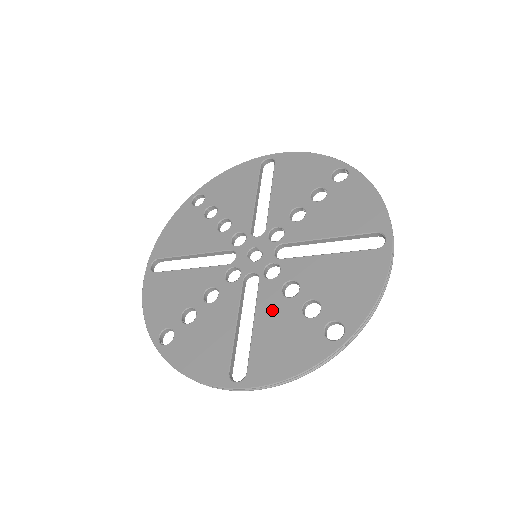
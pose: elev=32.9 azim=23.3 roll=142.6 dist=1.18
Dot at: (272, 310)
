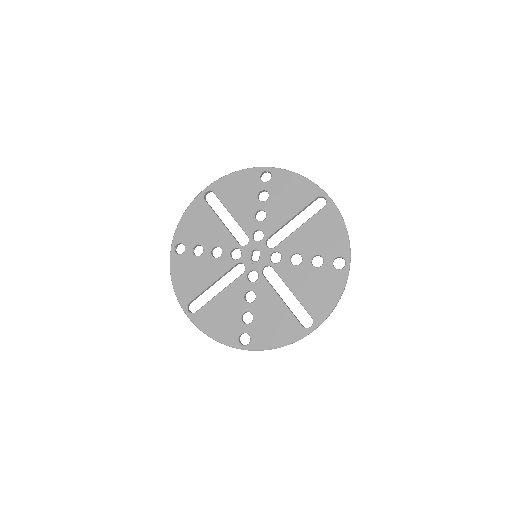
Dot at: (232, 297)
